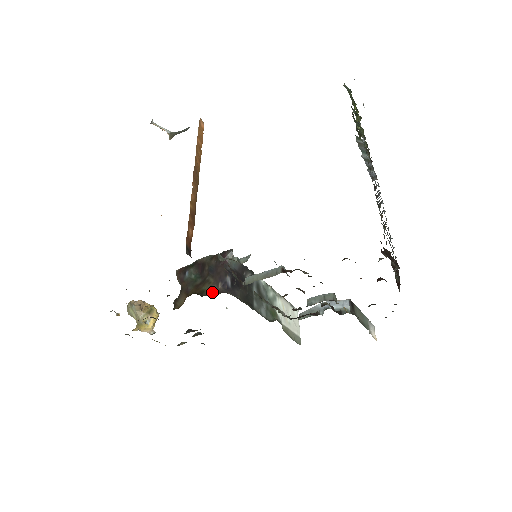
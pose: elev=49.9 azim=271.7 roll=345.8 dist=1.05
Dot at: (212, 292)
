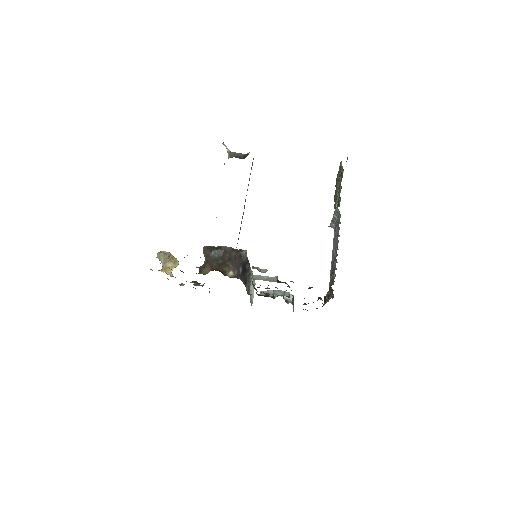
Dot at: (231, 275)
